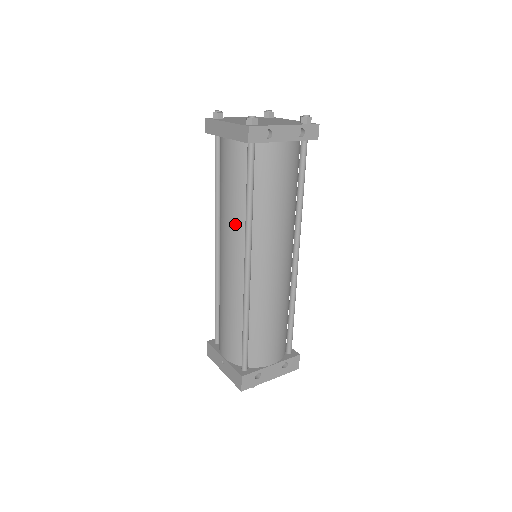
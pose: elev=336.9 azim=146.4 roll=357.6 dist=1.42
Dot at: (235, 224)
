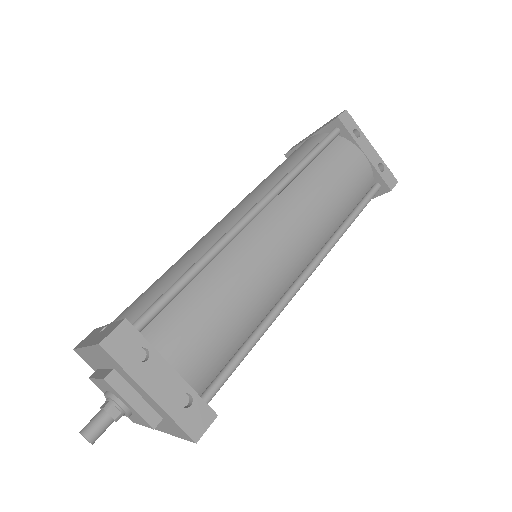
Dot at: (270, 182)
